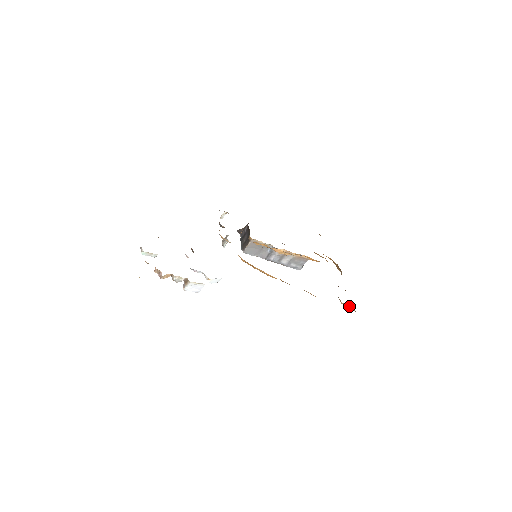
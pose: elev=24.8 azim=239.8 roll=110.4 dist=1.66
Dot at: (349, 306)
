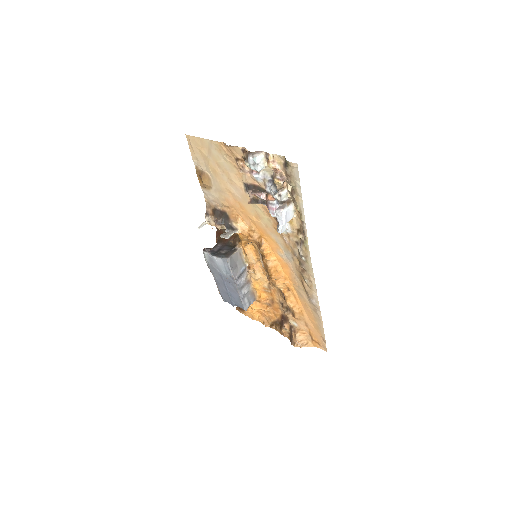
Dot at: (299, 342)
